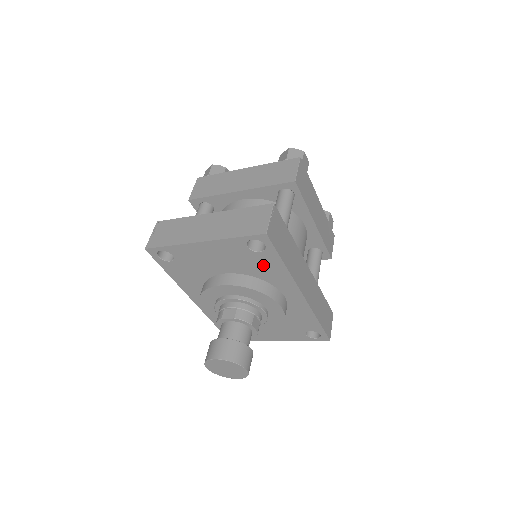
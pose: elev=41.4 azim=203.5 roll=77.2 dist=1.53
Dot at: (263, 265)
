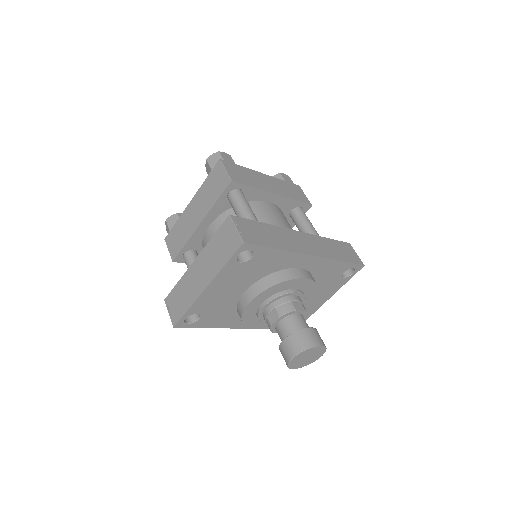
Dot at: (264, 263)
